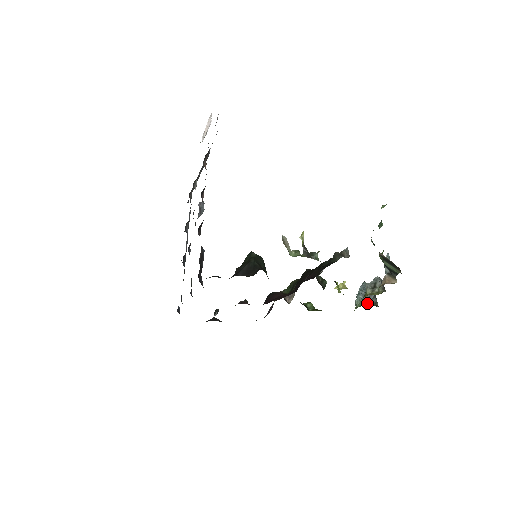
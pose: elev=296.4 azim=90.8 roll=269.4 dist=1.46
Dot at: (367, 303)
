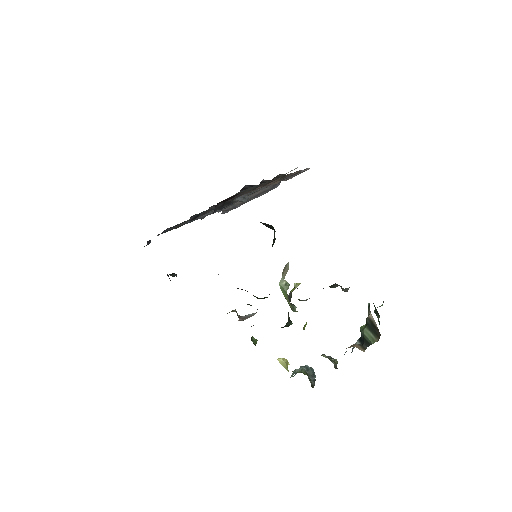
Dot at: (308, 375)
